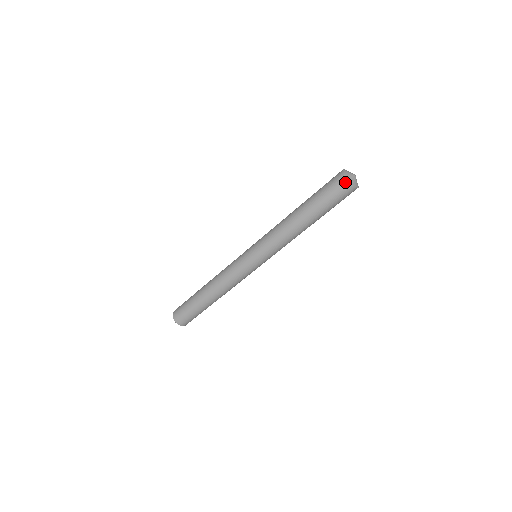
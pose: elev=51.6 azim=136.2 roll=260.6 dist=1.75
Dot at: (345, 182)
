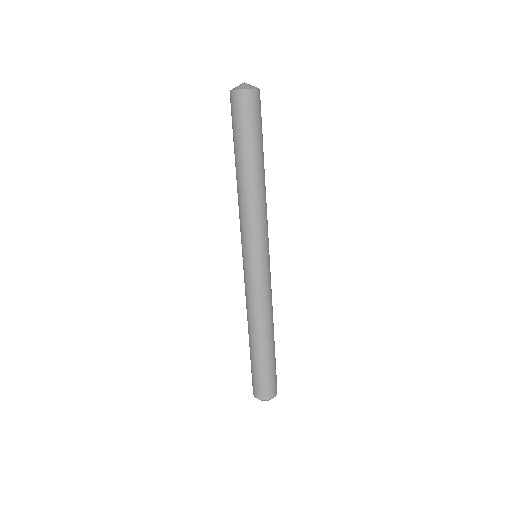
Dot at: (230, 96)
